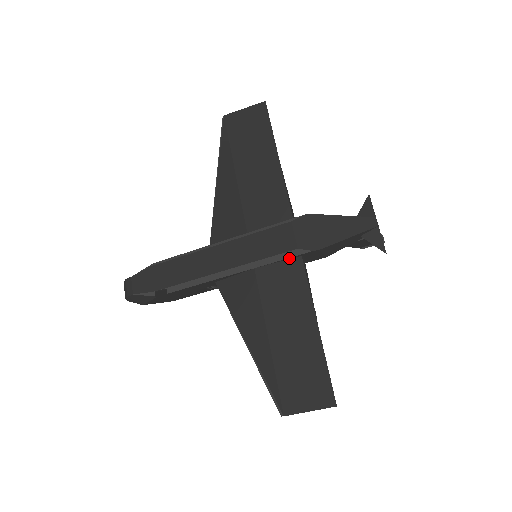
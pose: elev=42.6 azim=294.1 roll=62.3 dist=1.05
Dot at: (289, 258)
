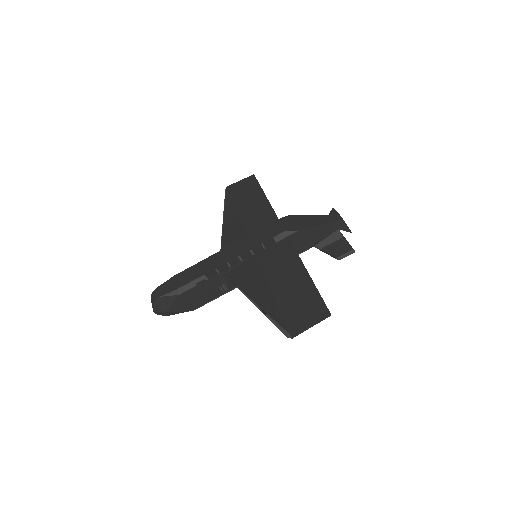
Dot at: (280, 241)
